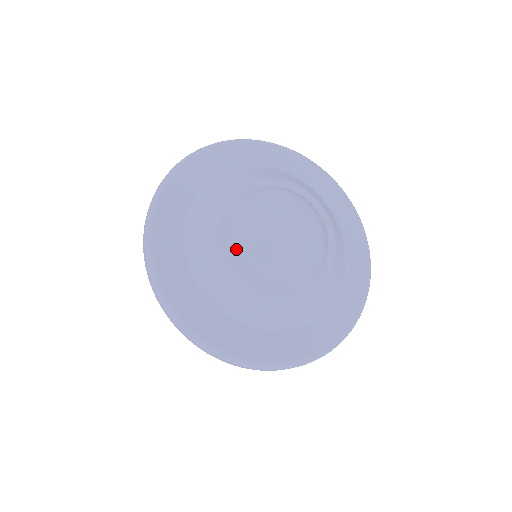
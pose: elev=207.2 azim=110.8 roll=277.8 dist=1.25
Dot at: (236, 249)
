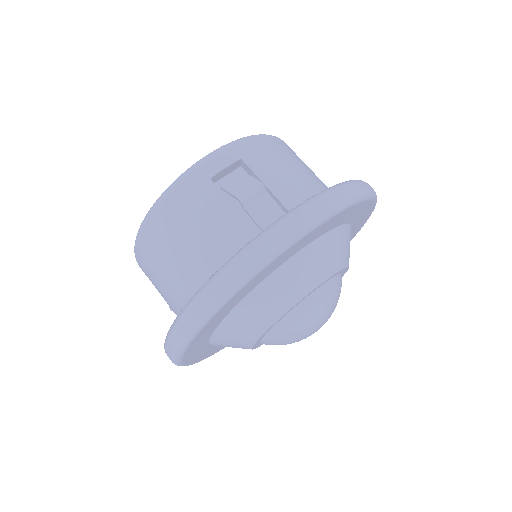
Dot at: (261, 342)
